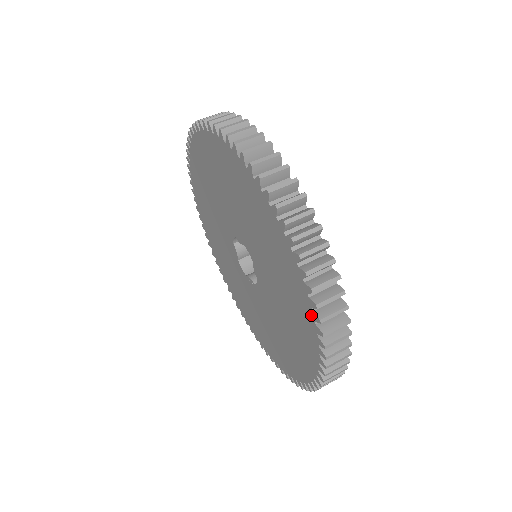
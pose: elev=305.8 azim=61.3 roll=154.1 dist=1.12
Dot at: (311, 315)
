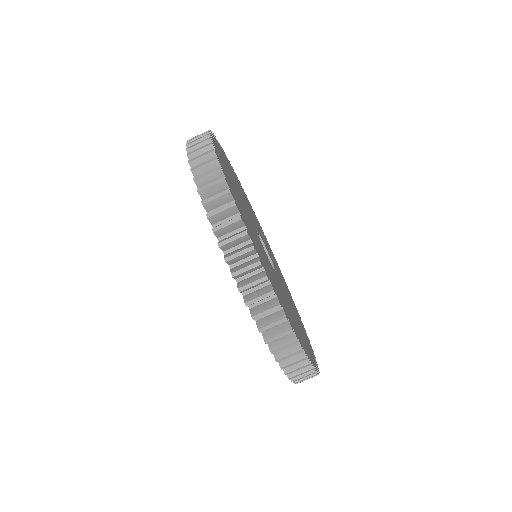
Dot at: occluded
